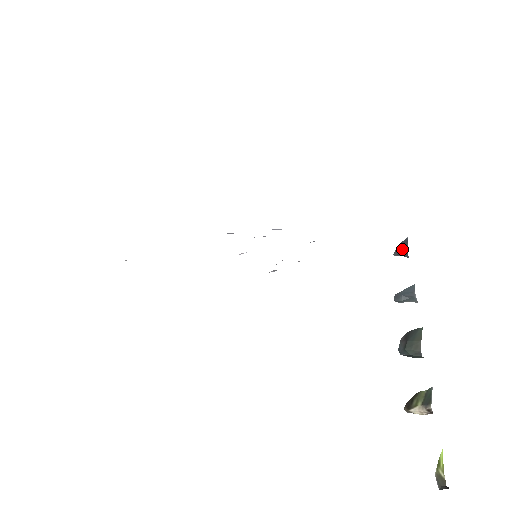
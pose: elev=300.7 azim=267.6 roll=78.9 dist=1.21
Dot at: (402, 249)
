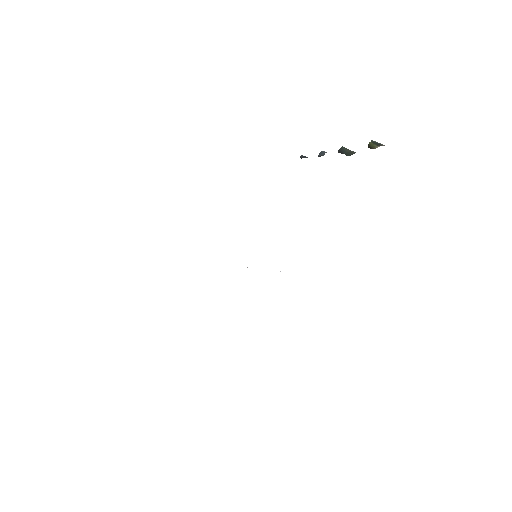
Dot at: occluded
